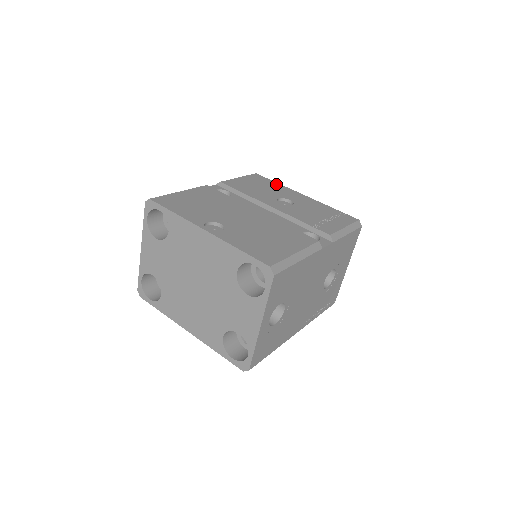
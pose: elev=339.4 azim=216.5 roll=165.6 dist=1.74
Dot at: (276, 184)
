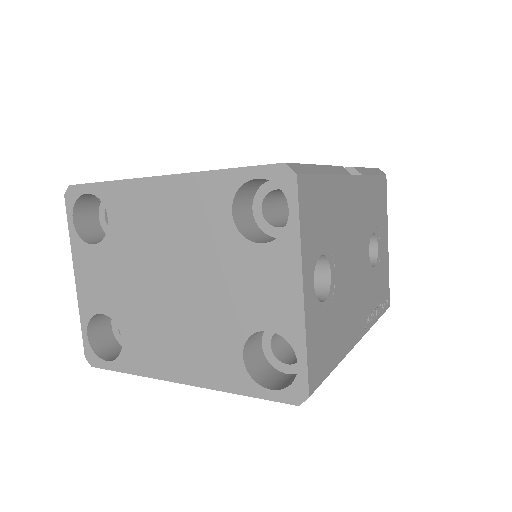
Dot at: occluded
